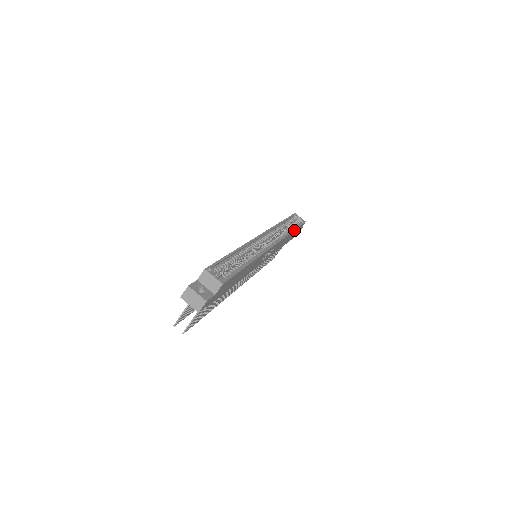
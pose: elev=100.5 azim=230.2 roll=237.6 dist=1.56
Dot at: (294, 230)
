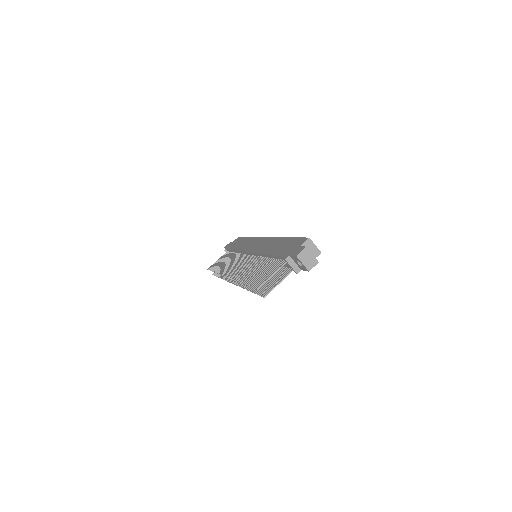
Dot at: occluded
